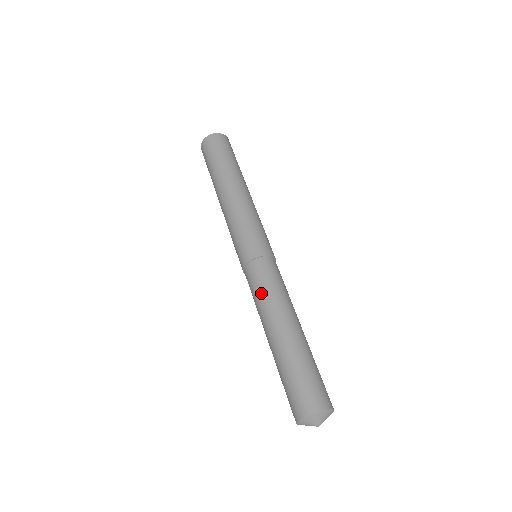
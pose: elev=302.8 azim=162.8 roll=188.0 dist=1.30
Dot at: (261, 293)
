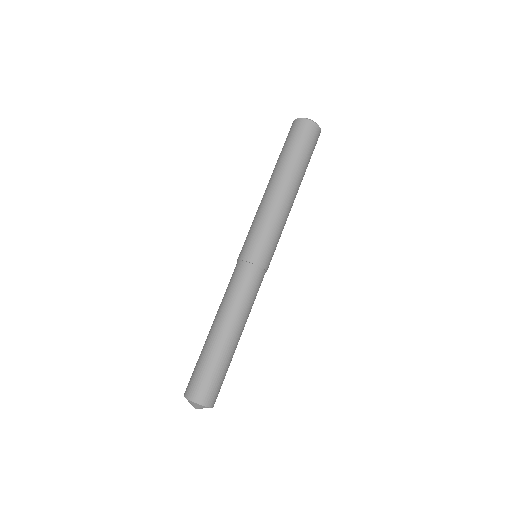
Dot at: occluded
